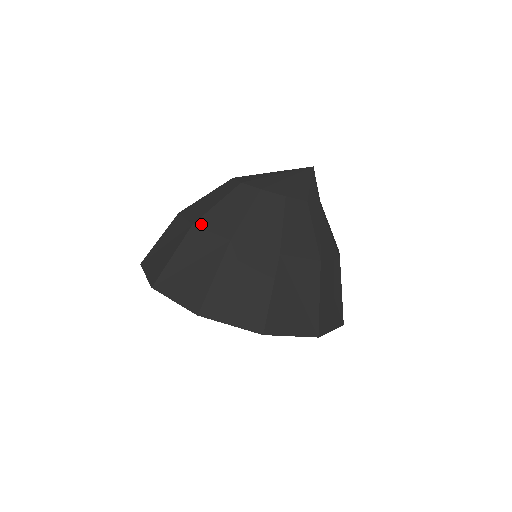
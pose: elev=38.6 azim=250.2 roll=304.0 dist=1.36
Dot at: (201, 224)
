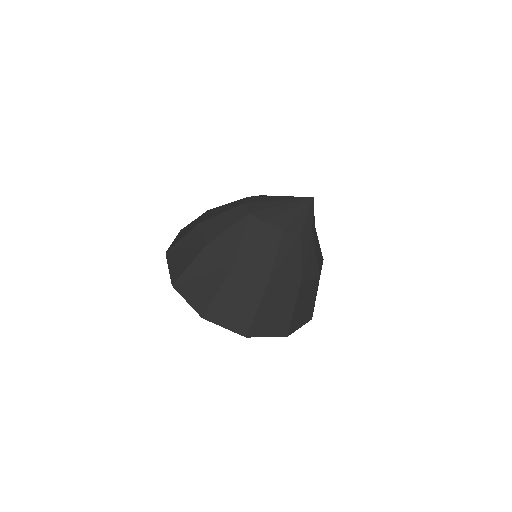
Dot at: (213, 245)
